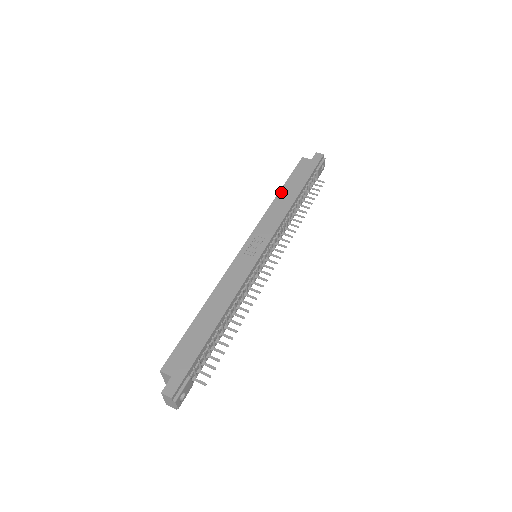
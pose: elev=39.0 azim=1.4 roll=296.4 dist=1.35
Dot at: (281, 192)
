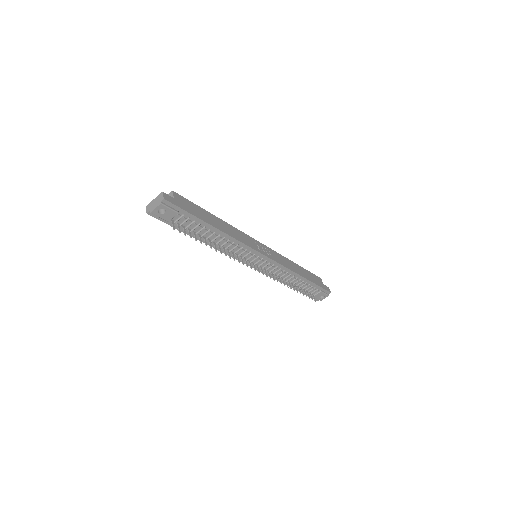
Dot at: (298, 265)
